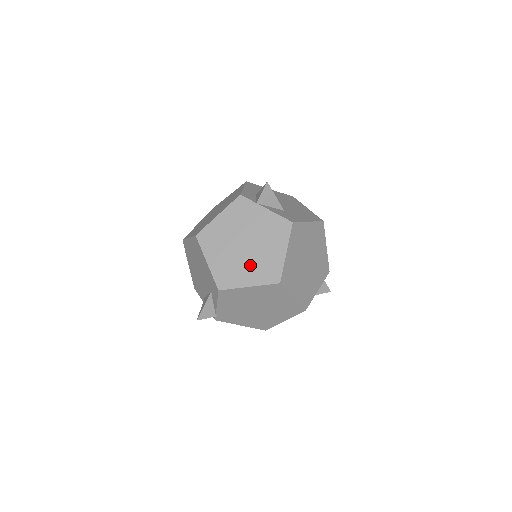
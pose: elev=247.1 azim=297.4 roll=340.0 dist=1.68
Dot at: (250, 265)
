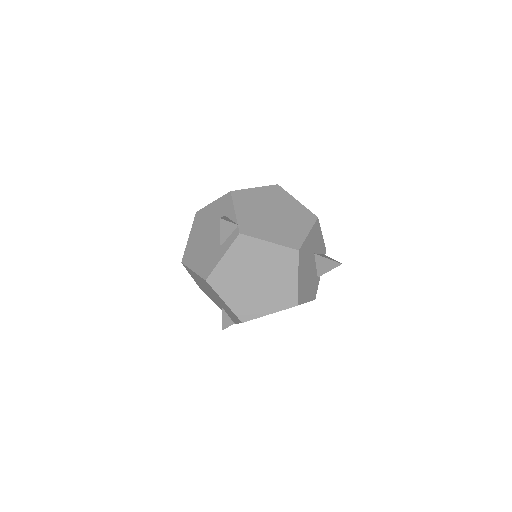
Dot at: occluded
